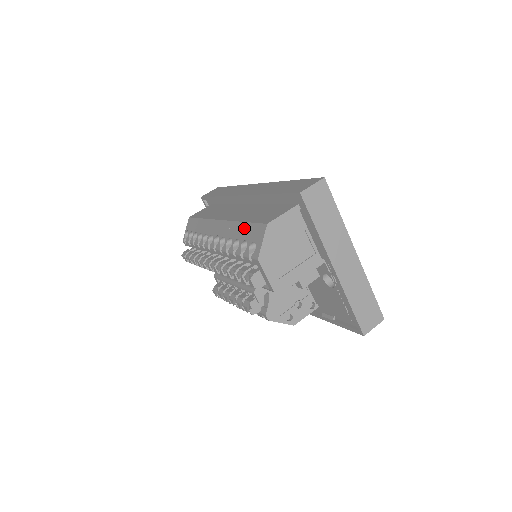
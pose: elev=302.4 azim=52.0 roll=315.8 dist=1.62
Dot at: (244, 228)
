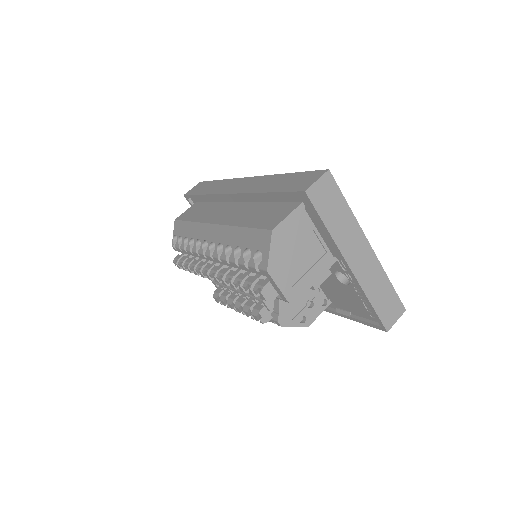
Dot at: (244, 234)
